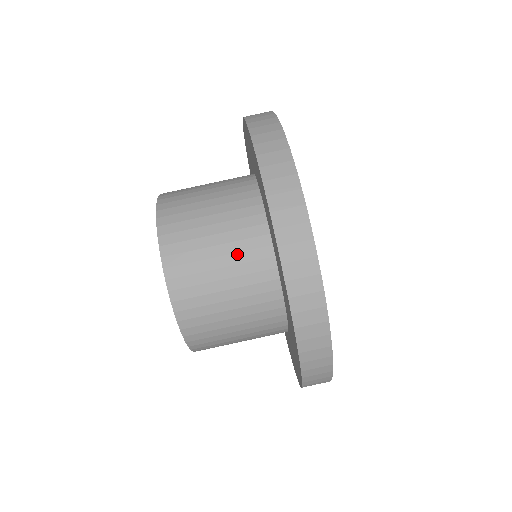
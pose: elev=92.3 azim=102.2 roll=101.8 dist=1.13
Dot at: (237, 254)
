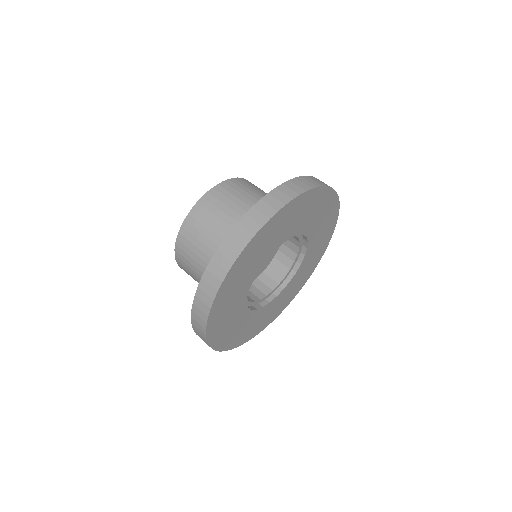
Dot at: occluded
